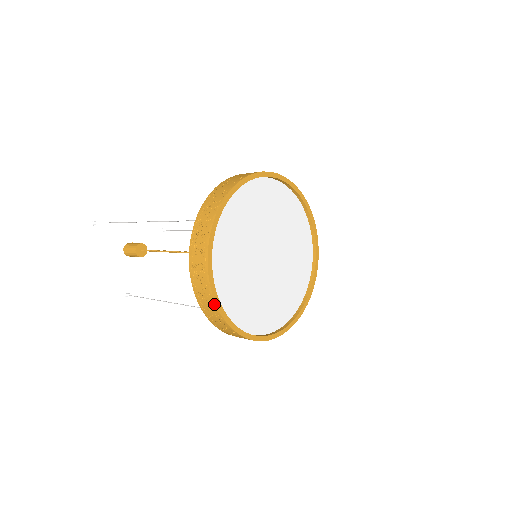
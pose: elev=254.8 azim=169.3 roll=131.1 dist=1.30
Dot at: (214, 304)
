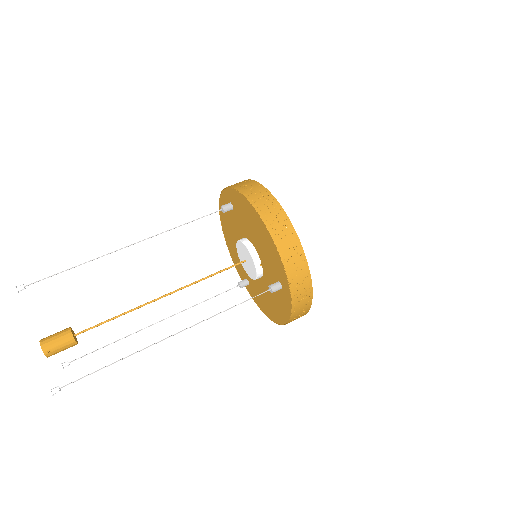
Dot at: (282, 211)
